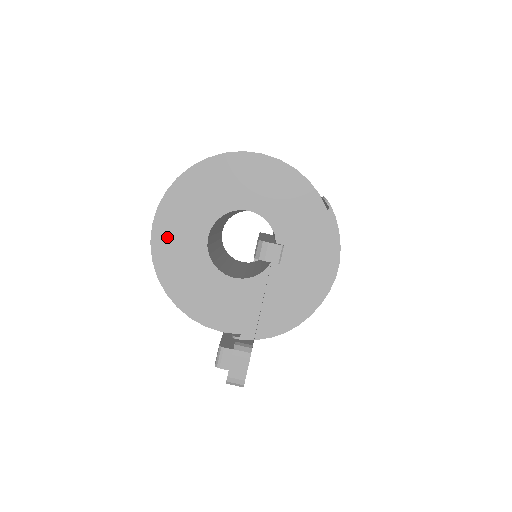
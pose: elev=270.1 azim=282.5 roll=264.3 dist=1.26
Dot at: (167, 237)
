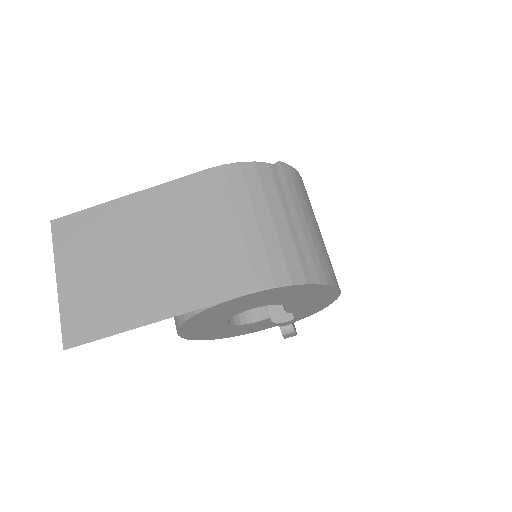
Dot at: (198, 335)
